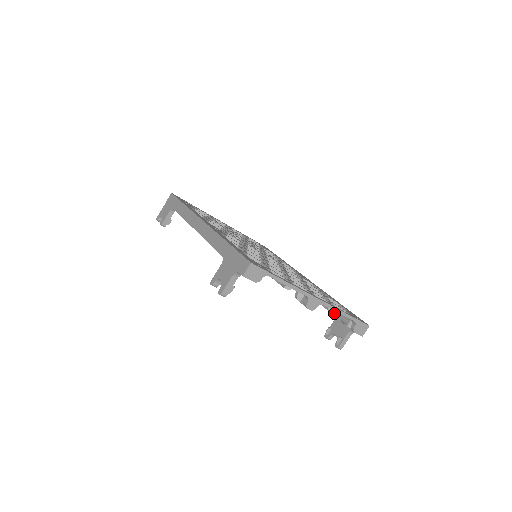
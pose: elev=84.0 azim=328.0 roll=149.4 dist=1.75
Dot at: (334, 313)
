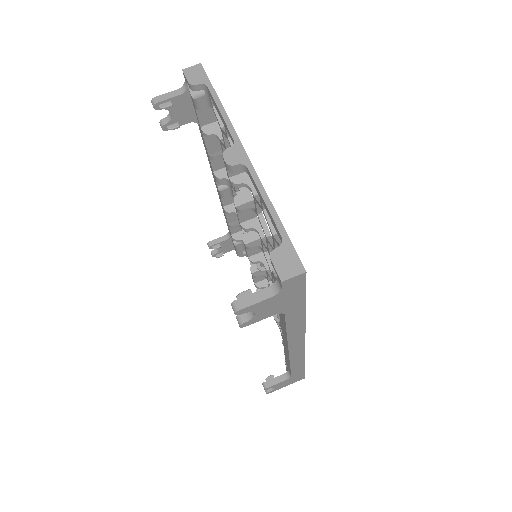
Dot at: occluded
